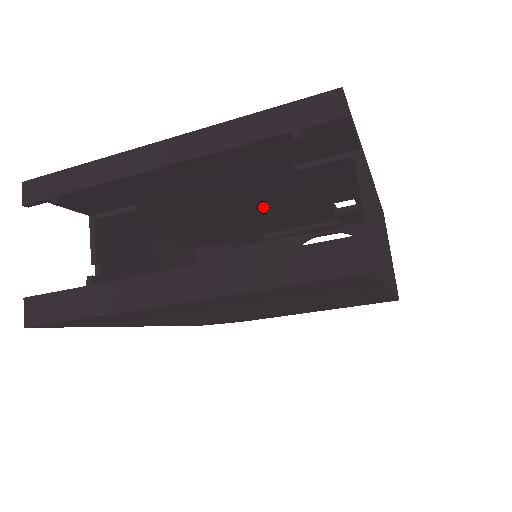
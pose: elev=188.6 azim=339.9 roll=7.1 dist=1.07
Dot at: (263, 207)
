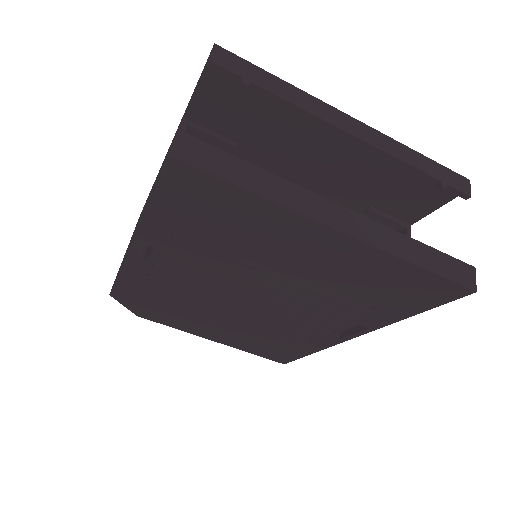
Dot at: occluded
